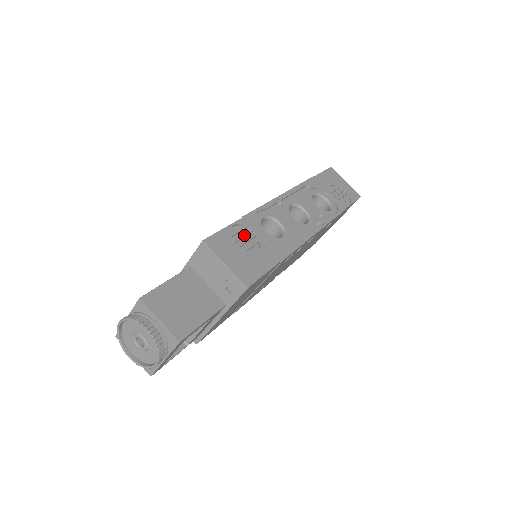
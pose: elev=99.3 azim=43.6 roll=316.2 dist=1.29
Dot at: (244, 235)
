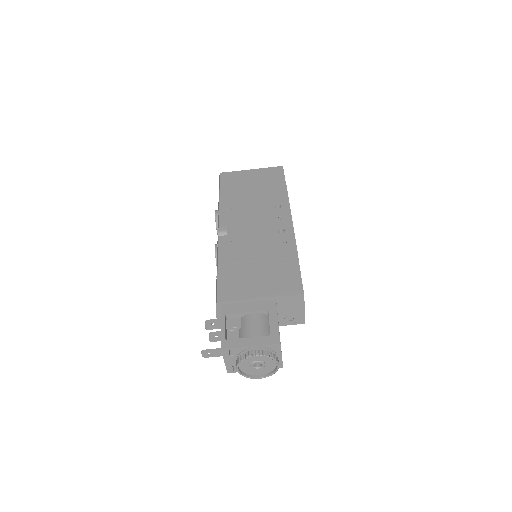
Dot at: occluded
